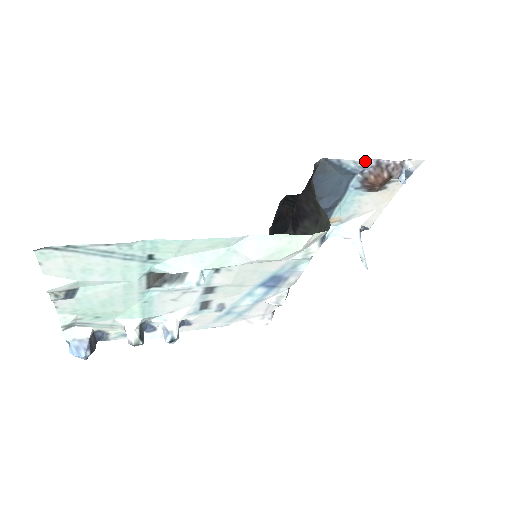
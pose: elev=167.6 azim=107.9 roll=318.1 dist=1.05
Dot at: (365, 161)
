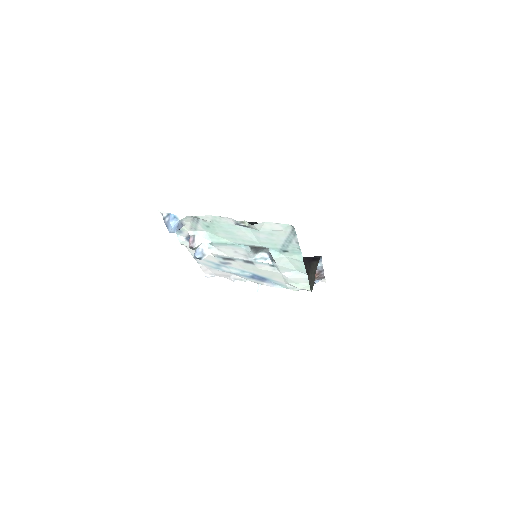
Dot at: (322, 268)
